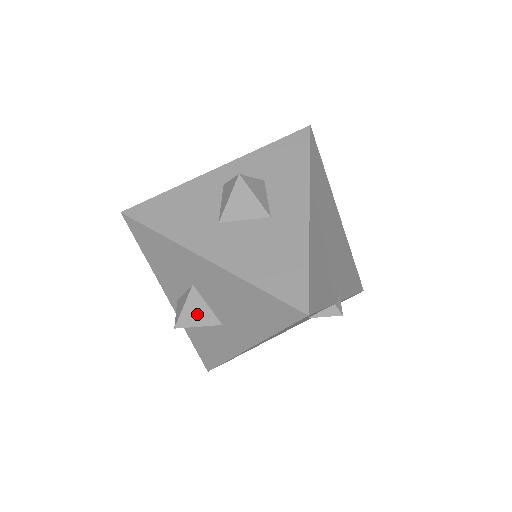
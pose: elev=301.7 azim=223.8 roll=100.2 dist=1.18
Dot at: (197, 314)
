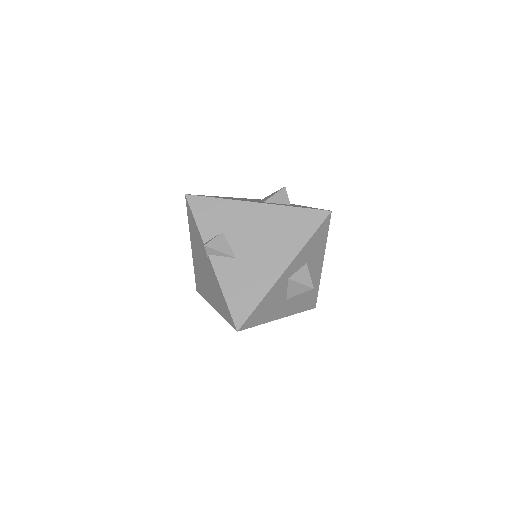
Dot at: occluded
